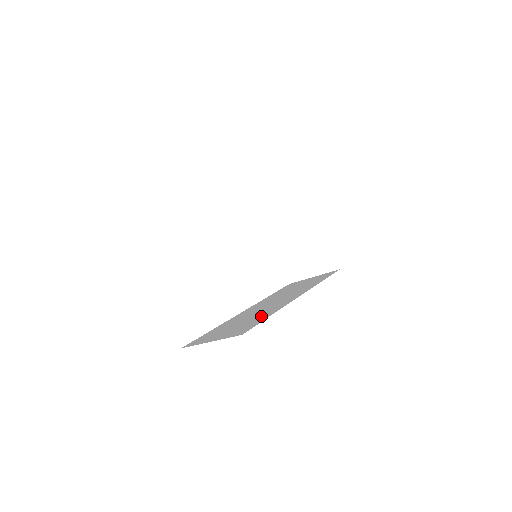
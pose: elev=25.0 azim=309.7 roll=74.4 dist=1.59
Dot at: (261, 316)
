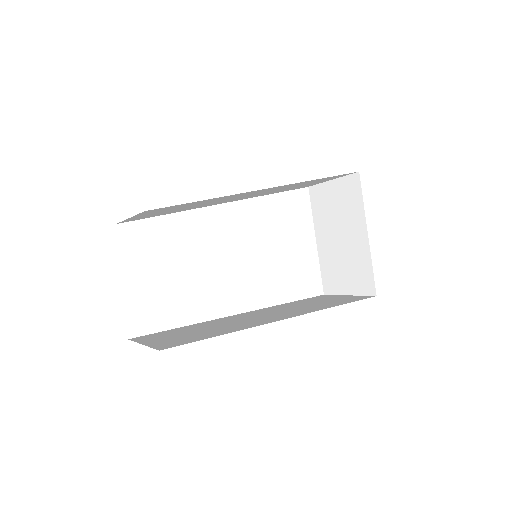
Dot at: (217, 331)
